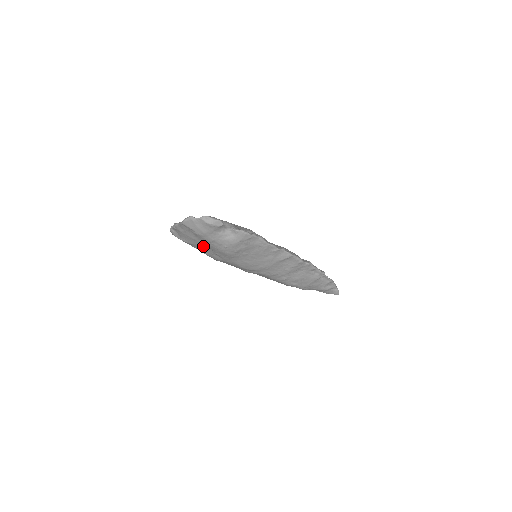
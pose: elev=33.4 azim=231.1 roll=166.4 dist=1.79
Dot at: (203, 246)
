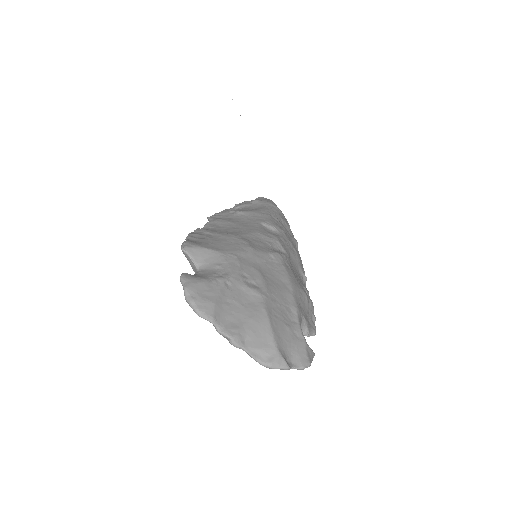
Dot at: occluded
